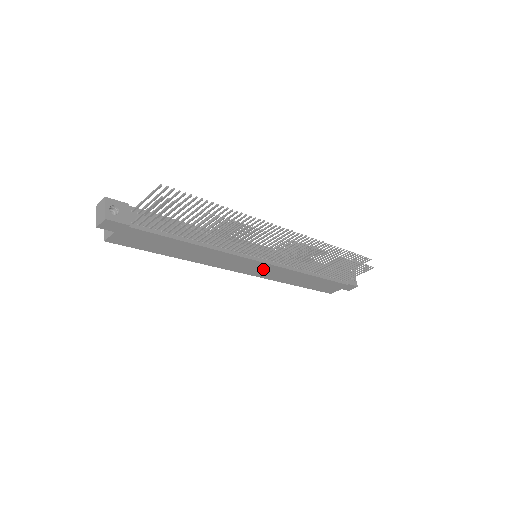
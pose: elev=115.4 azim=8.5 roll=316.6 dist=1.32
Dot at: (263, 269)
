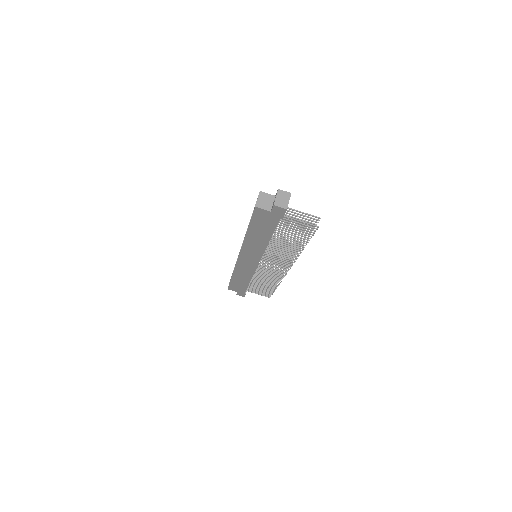
Dot at: (249, 264)
